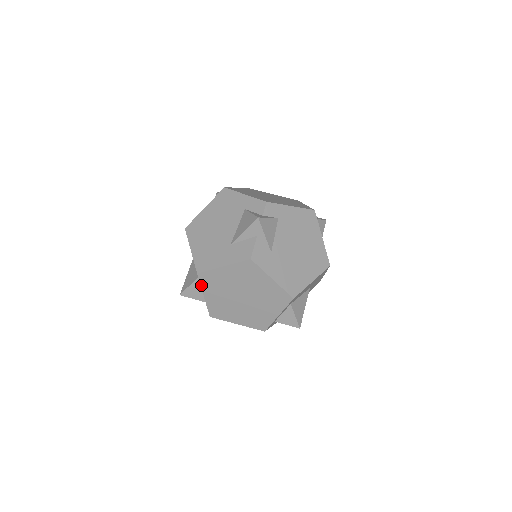
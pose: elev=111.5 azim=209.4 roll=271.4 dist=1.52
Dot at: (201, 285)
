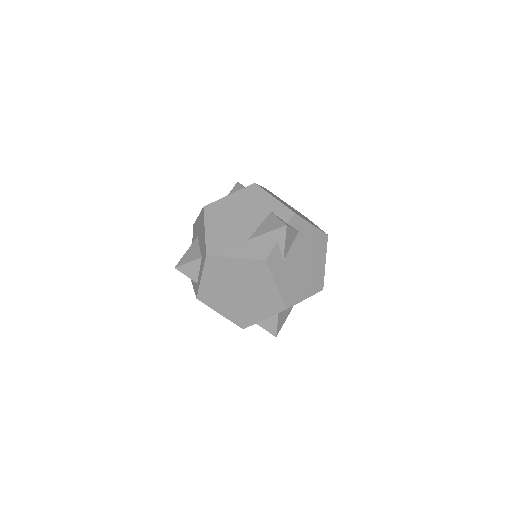
Dot at: (204, 267)
